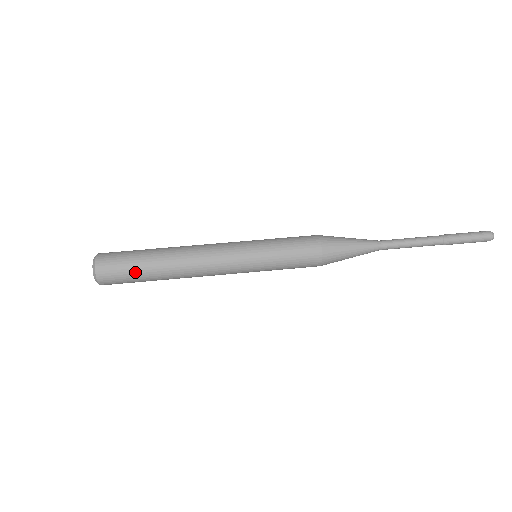
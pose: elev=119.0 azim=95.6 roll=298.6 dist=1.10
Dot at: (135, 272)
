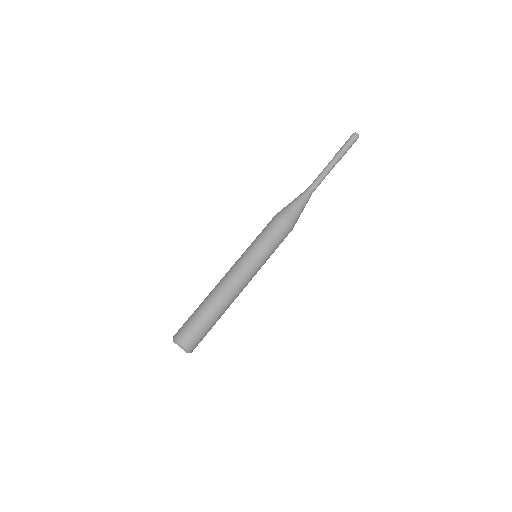
Dot at: (199, 321)
